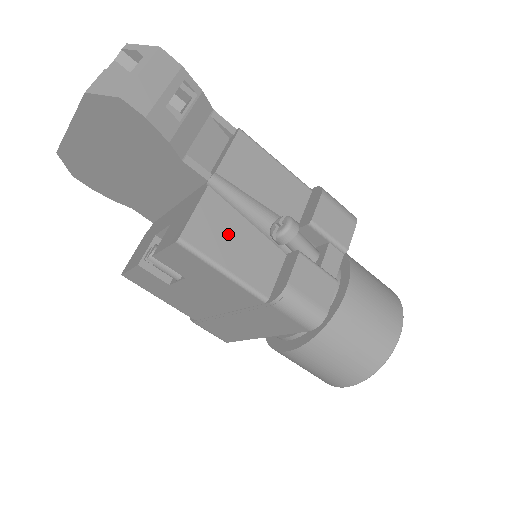
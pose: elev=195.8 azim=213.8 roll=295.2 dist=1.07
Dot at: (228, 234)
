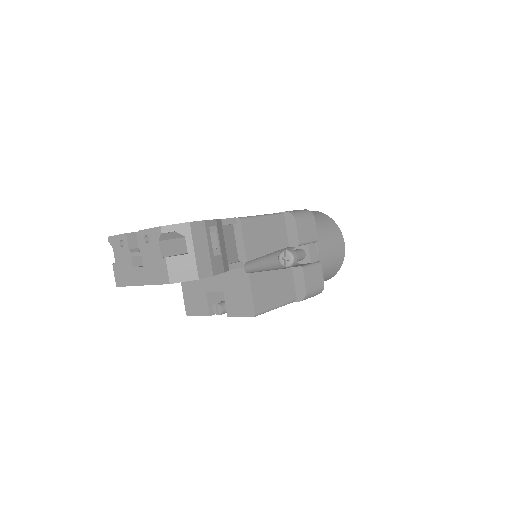
Dot at: (269, 288)
